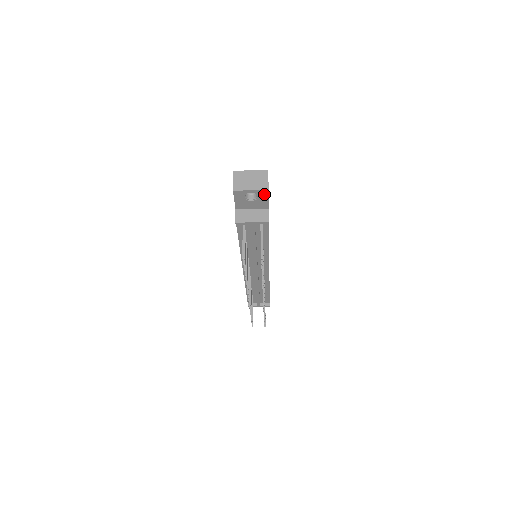
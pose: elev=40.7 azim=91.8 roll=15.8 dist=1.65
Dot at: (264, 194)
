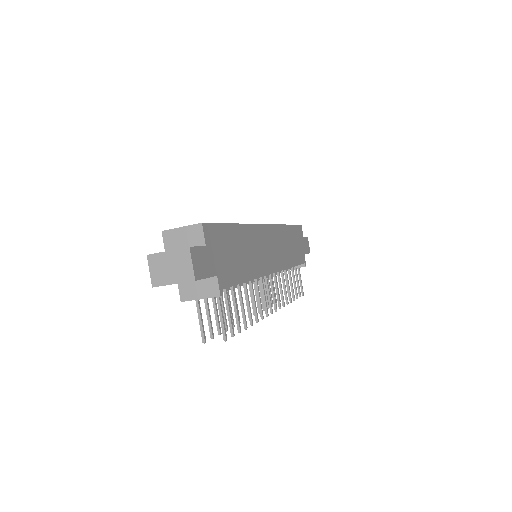
Dot at: occluded
